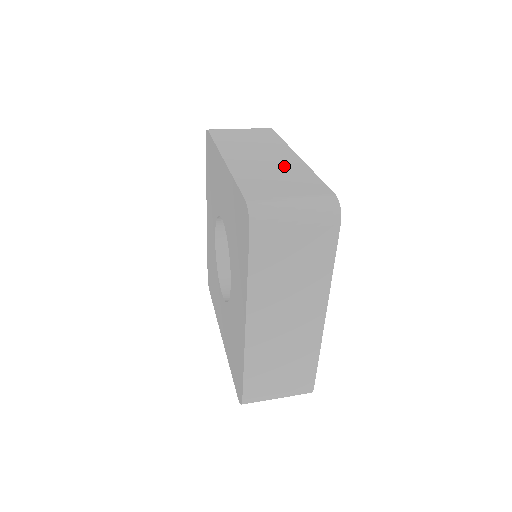
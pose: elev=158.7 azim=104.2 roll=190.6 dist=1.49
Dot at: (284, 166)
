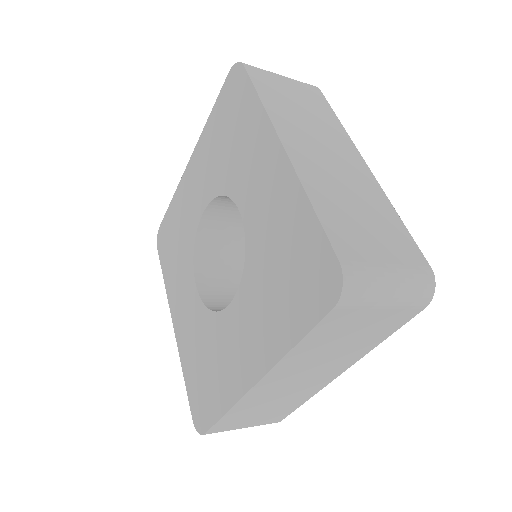
Dot at: (360, 186)
